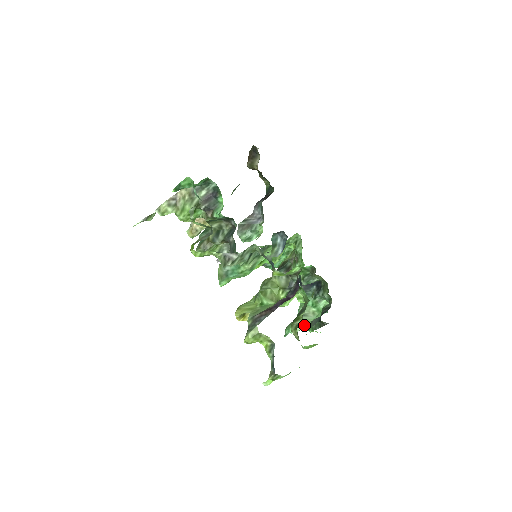
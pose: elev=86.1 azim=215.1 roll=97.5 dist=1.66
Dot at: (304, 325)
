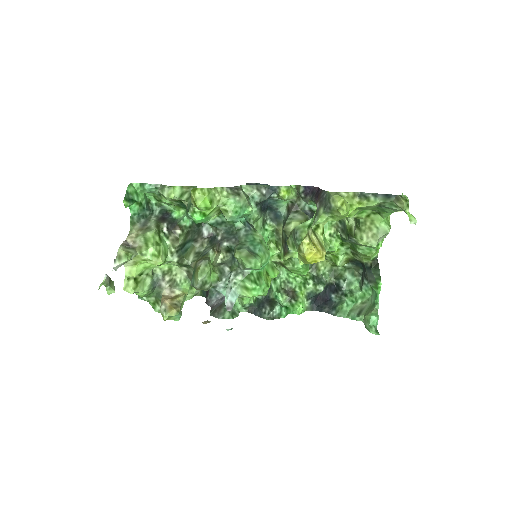
Dot at: (373, 307)
